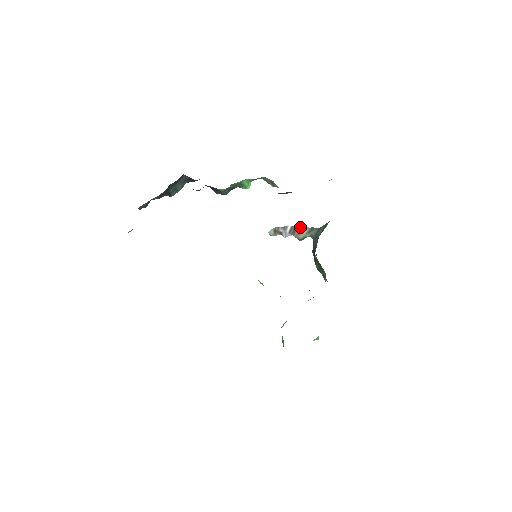
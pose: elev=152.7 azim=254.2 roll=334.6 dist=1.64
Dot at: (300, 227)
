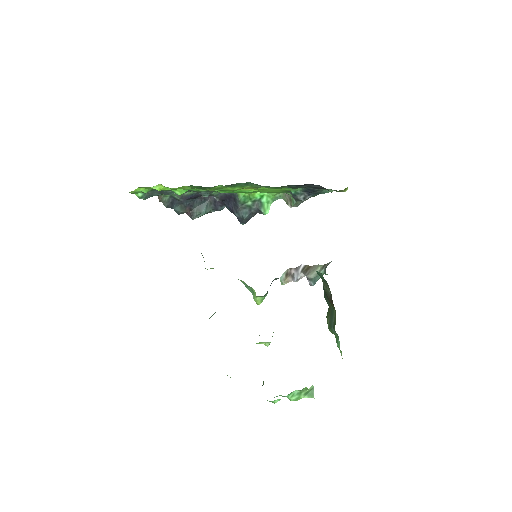
Dot at: (314, 265)
